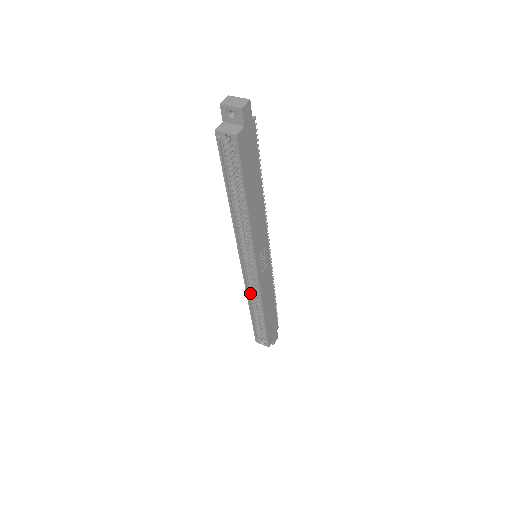
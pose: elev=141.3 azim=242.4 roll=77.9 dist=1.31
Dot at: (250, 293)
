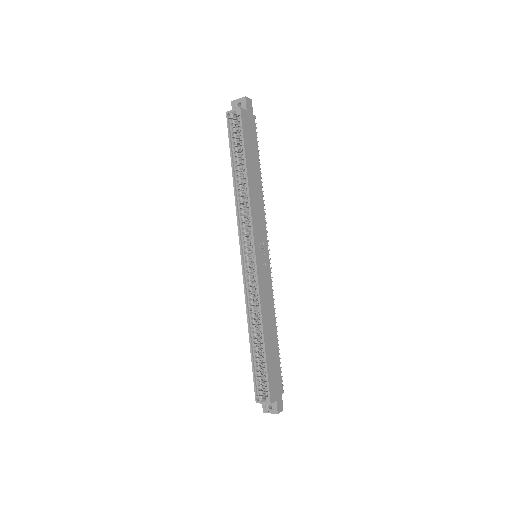
Dot at: (249, 305)
